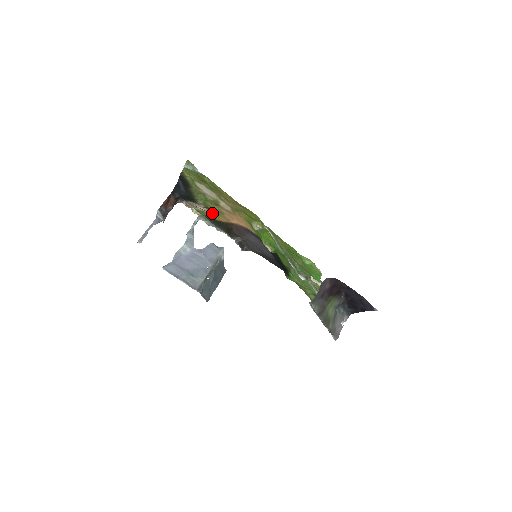
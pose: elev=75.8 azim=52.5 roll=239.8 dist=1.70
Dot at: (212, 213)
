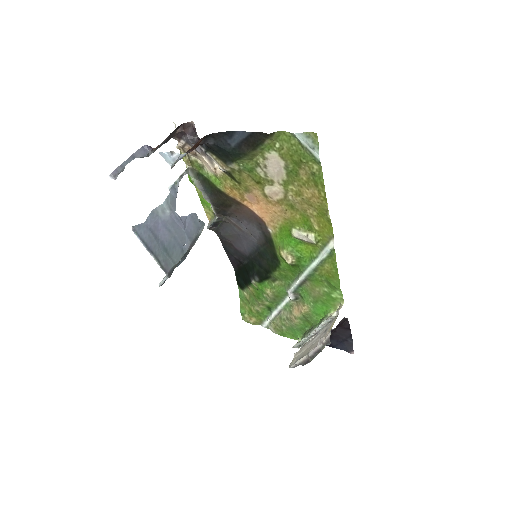
Dot at: (225, 180)
